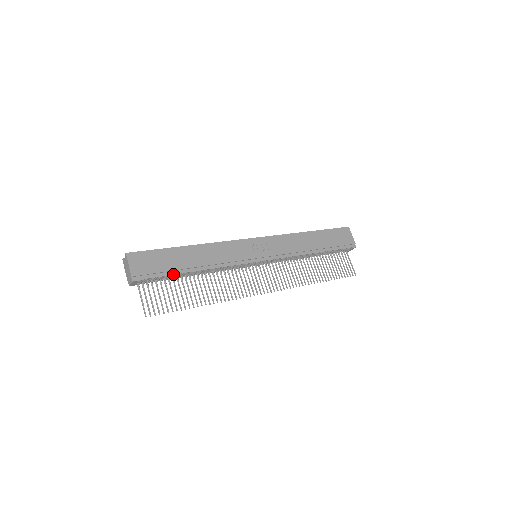
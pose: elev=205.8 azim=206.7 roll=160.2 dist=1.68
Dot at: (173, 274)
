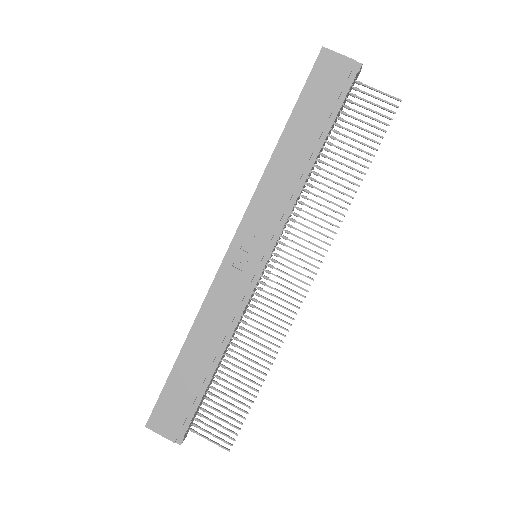
Dot at: (203, 395)
